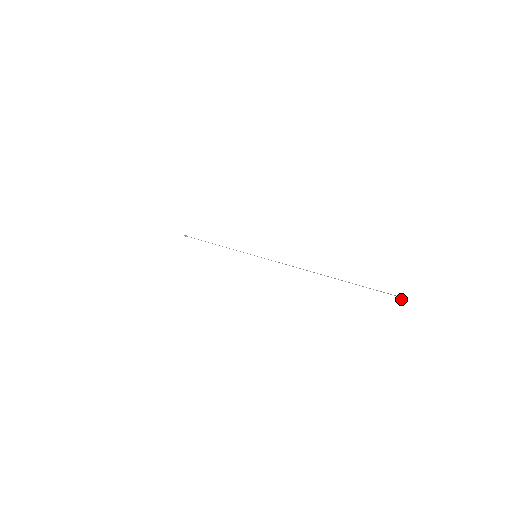
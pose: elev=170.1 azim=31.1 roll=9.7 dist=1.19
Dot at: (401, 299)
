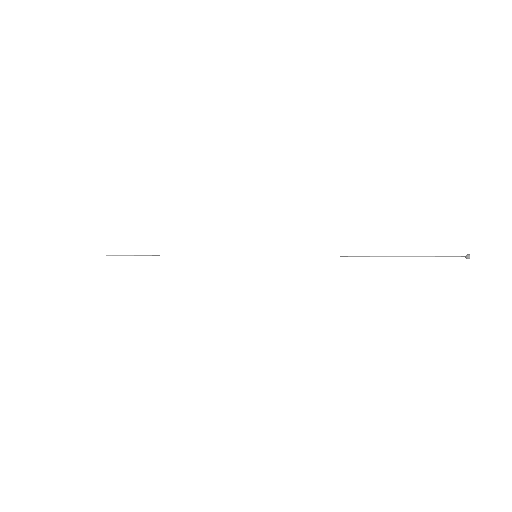
Dot at: occluded
